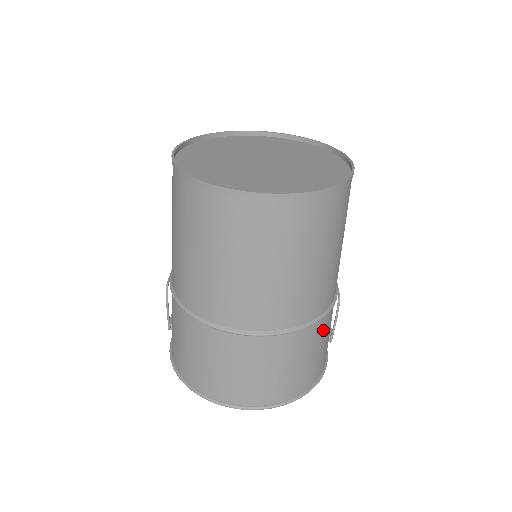
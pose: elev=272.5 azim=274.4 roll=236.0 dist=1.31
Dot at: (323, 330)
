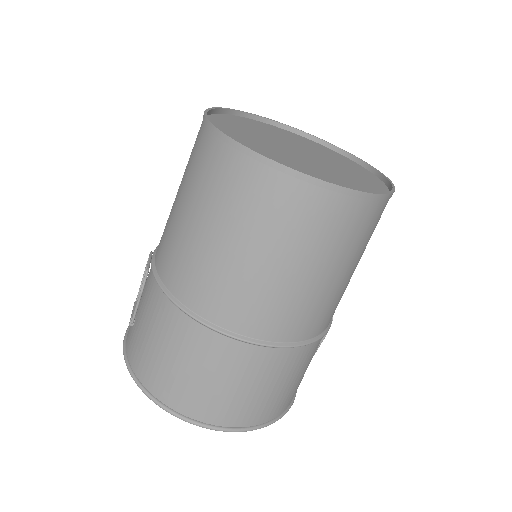
Dot at: (316, 349)
